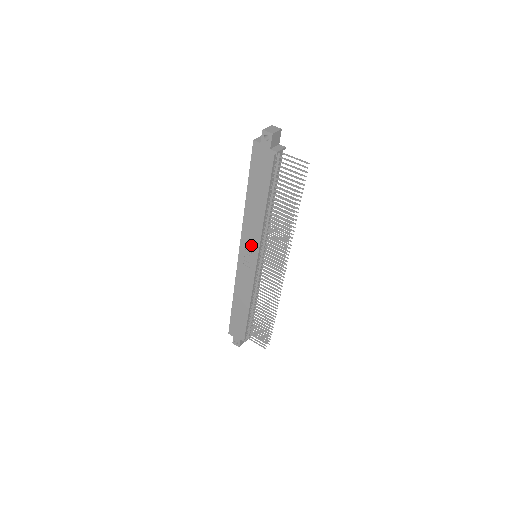
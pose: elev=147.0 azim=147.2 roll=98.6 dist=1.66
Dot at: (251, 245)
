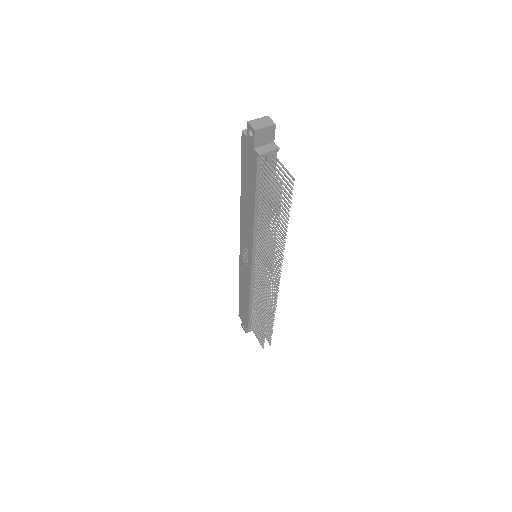
Dot at: (247, 244)
